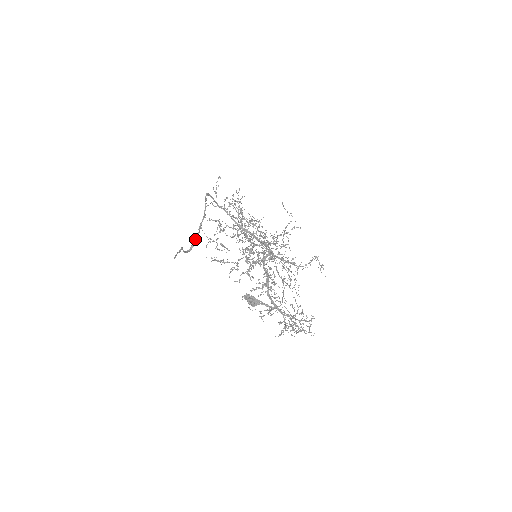
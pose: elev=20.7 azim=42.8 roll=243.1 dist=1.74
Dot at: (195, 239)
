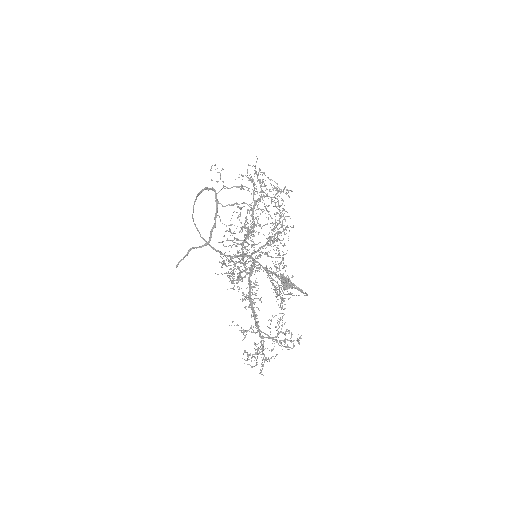
Dot at: (212, 230)
